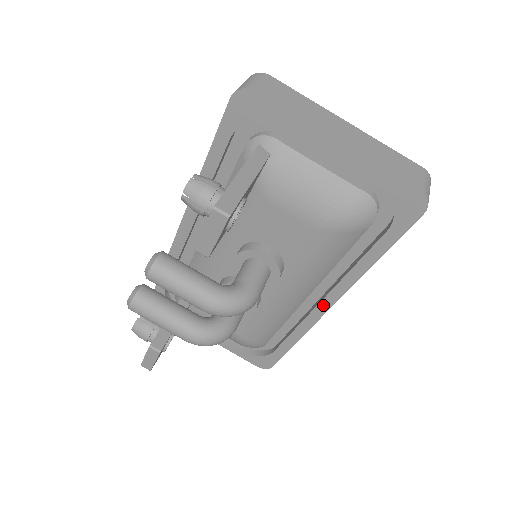
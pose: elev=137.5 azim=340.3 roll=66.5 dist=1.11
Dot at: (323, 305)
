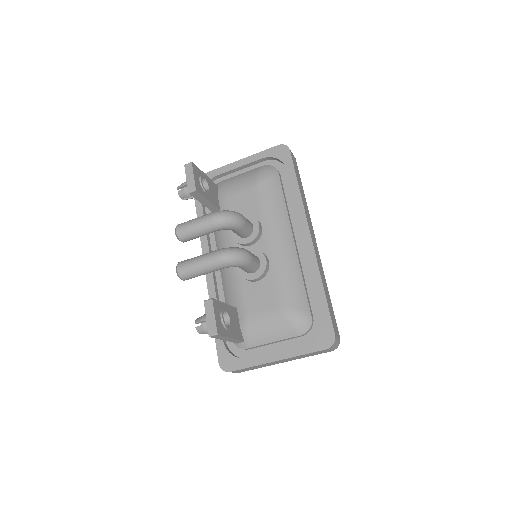
Dot at: (306, 237)
